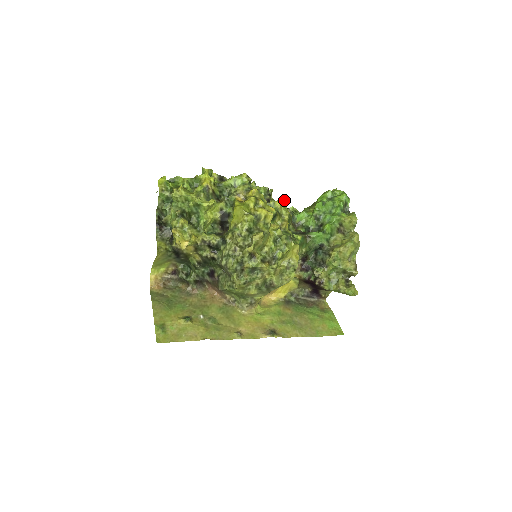
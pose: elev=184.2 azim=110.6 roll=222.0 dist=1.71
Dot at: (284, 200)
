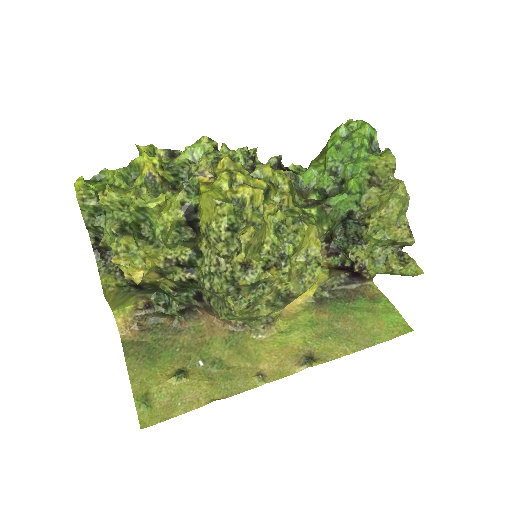
Dot at: (277, 158)
